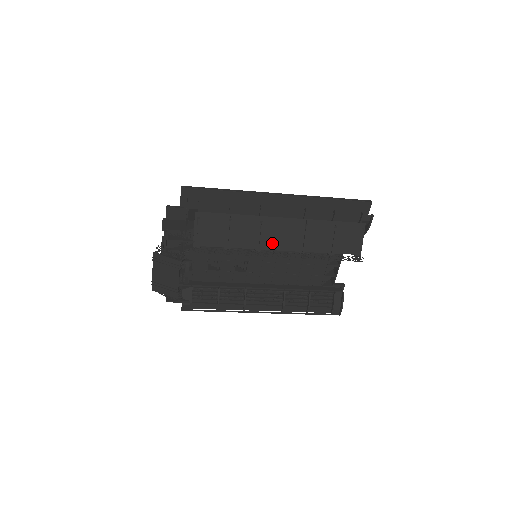
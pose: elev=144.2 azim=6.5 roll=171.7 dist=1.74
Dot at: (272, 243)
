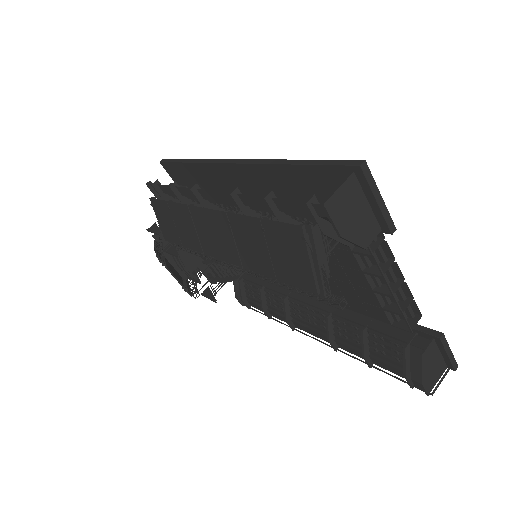
Dot at: (211, 247)
